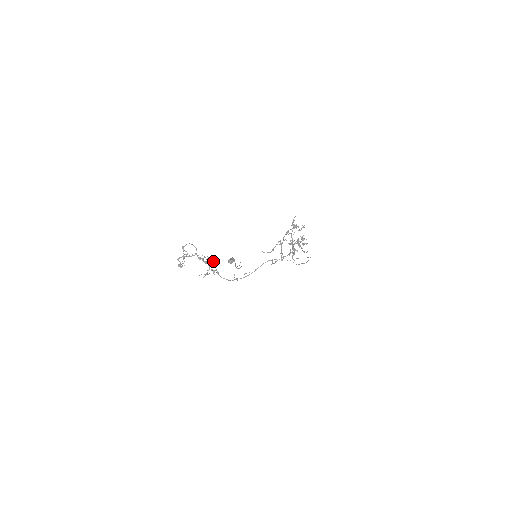
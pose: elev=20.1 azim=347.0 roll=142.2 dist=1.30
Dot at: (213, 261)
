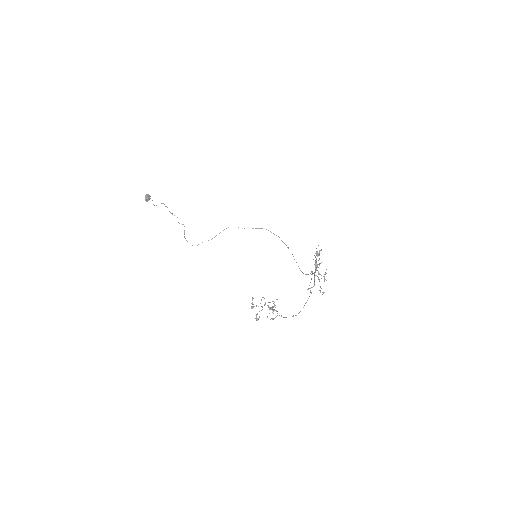
Dot at: (274, 304)
